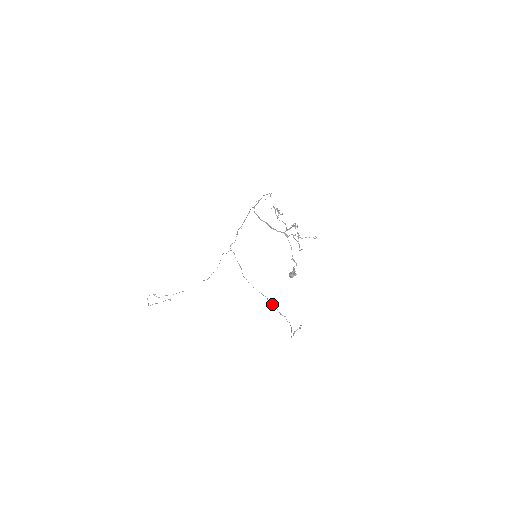
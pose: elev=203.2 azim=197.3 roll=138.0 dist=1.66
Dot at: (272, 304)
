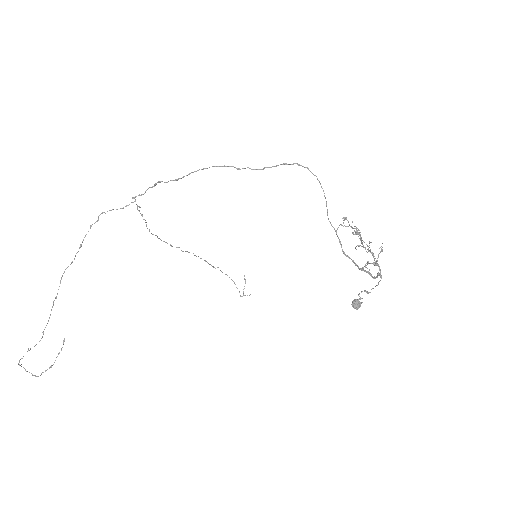
Dot at: (200, 258)
